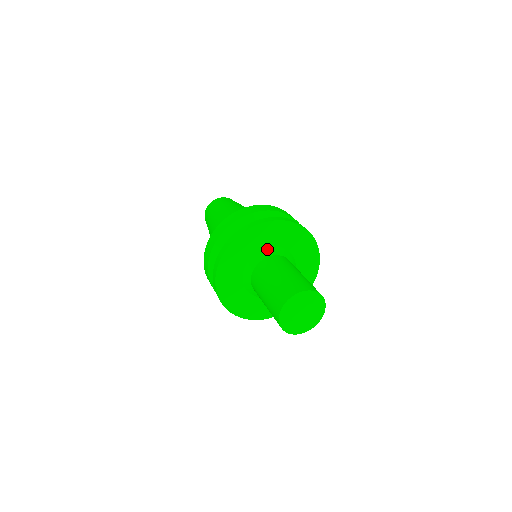
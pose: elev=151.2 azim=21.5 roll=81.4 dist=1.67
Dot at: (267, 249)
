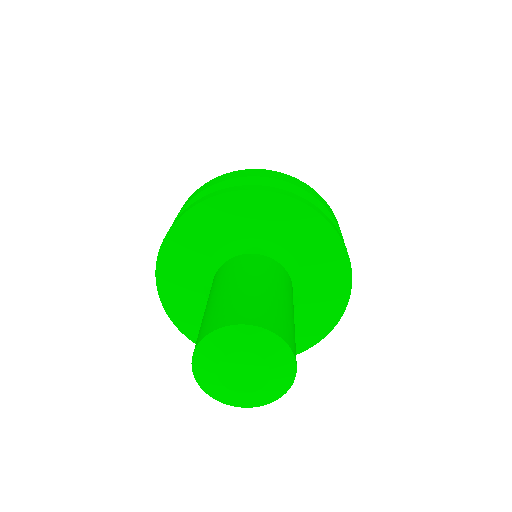
Dot at: (215, 255)
